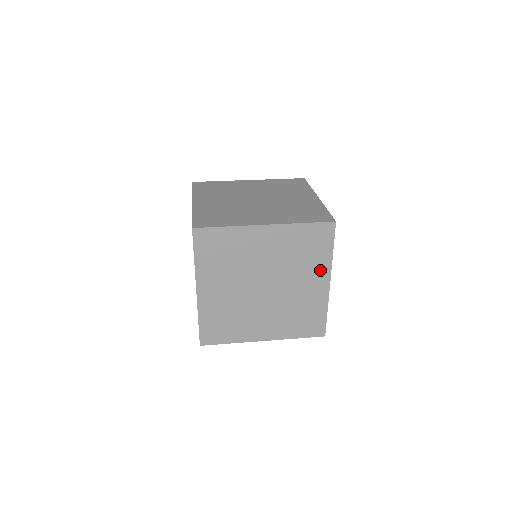
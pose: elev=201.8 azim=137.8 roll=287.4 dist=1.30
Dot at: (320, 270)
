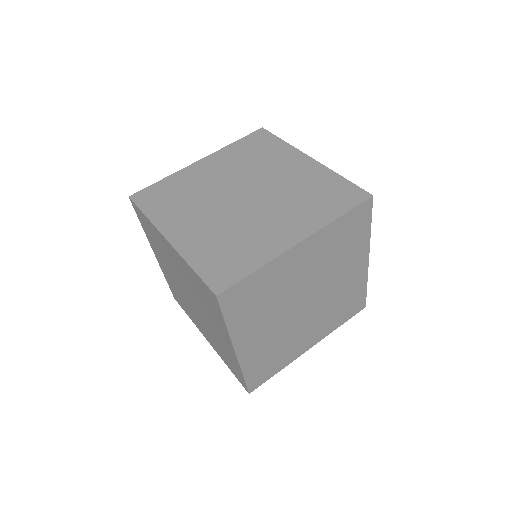
Dot at: (288, 156)
